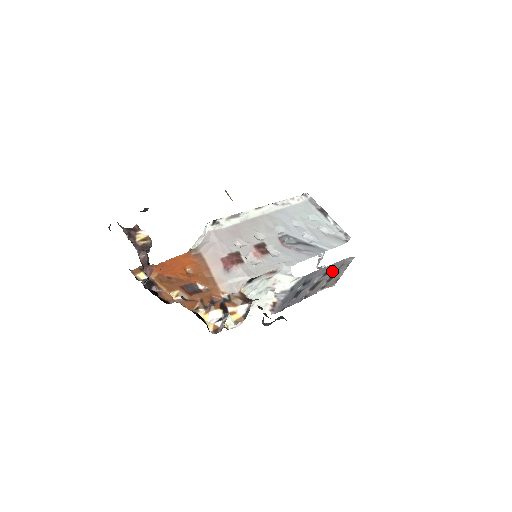
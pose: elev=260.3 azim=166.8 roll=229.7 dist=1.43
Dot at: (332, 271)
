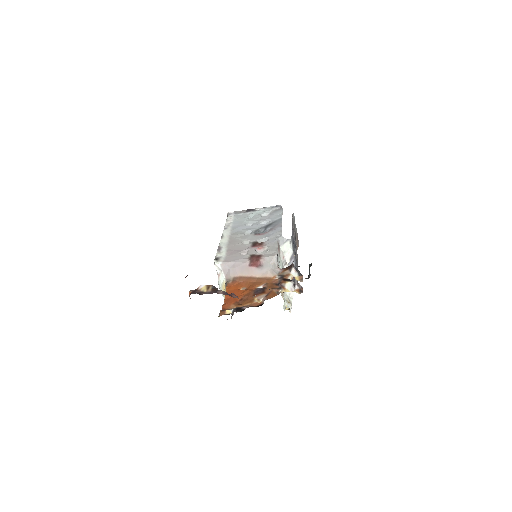
Dot at: occluded
